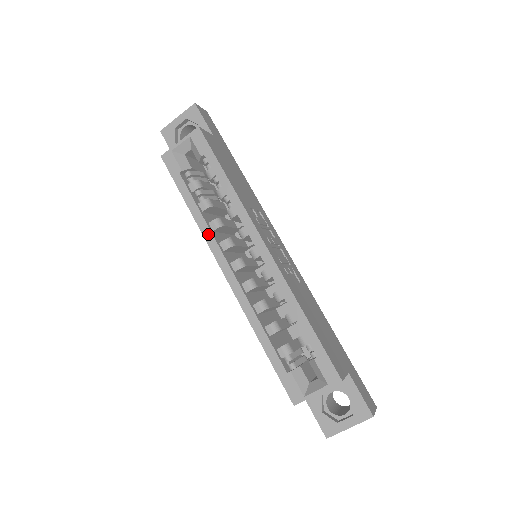
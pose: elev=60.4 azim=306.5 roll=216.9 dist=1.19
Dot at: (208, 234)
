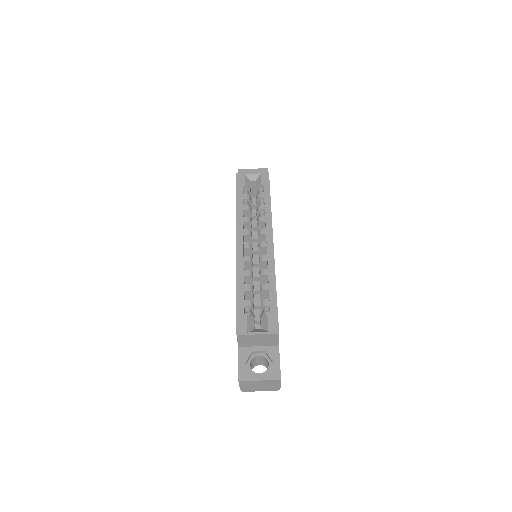
Dot at: (240, 221)
